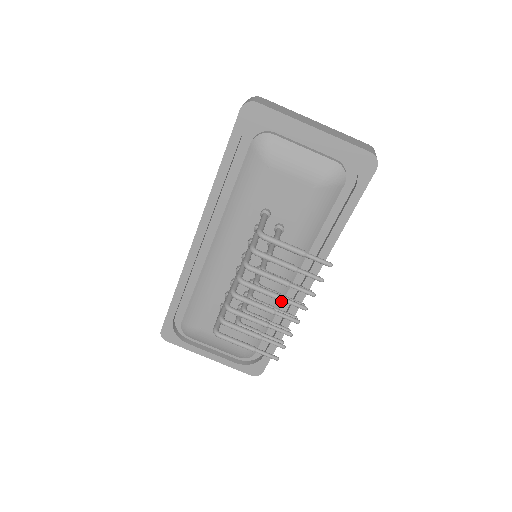
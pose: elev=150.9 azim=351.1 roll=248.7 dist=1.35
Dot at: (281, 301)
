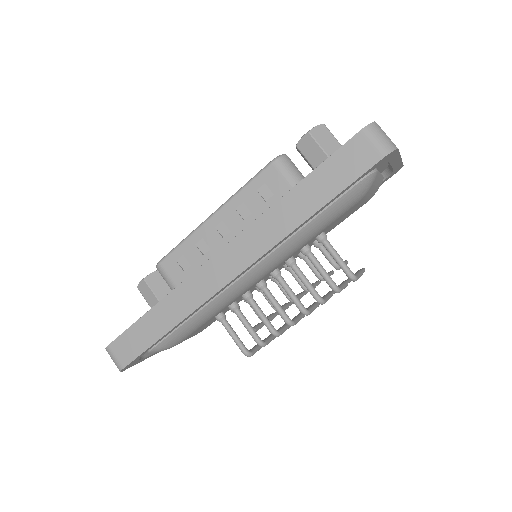
Dot at: occluded
